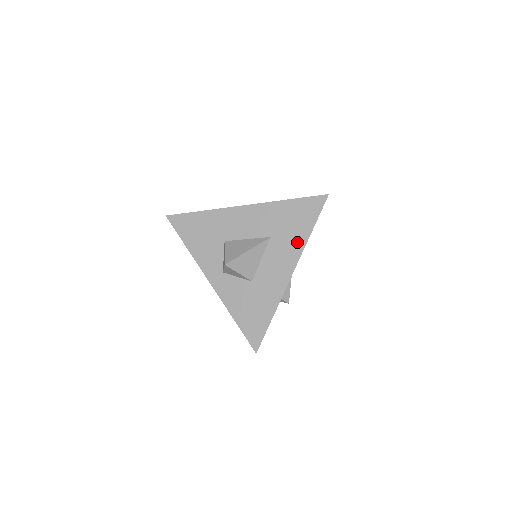
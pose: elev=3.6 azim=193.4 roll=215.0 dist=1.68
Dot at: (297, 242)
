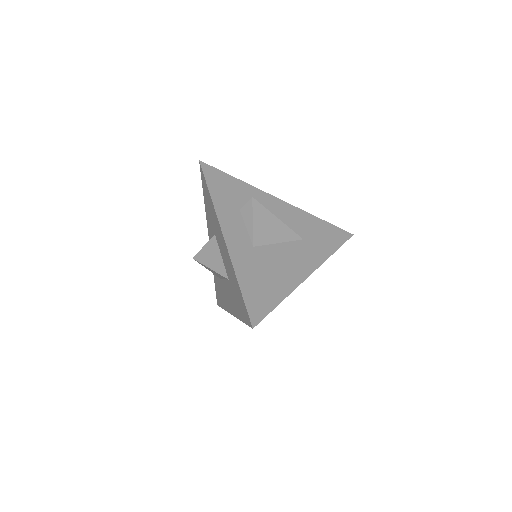
Dot at: (236, 309)
